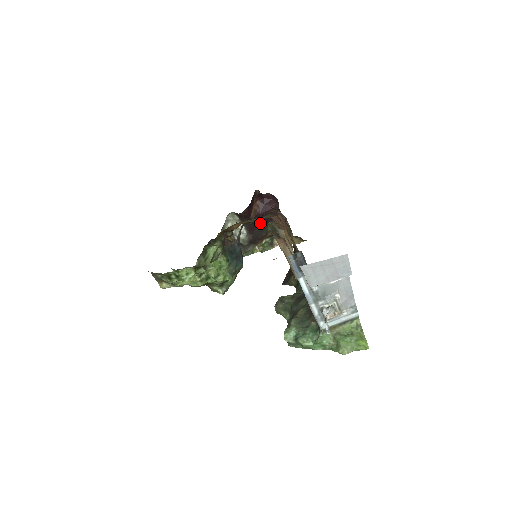
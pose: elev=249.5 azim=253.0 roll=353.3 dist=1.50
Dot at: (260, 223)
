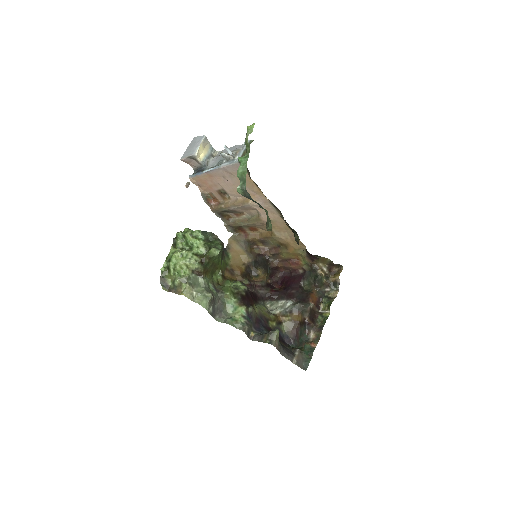
Dot at: (293, 289)
